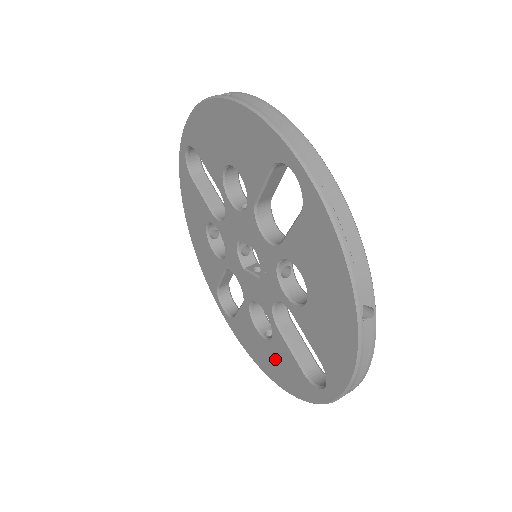
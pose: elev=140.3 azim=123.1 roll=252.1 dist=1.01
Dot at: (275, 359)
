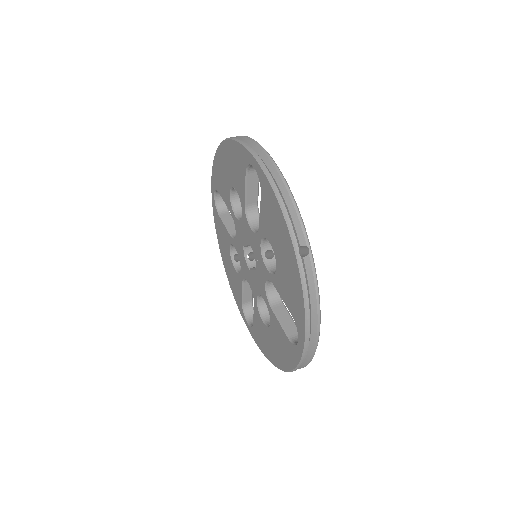
Dot at: (275, 342)
